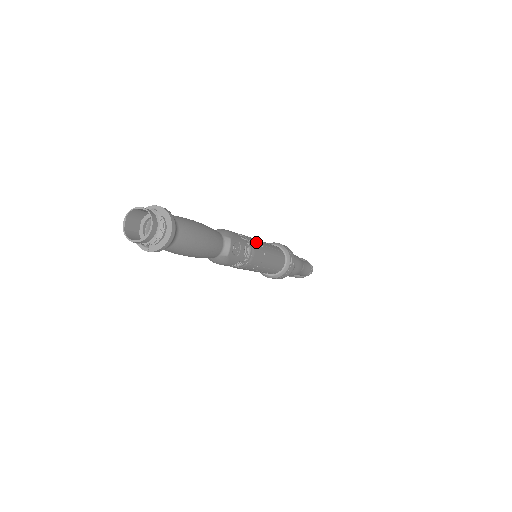
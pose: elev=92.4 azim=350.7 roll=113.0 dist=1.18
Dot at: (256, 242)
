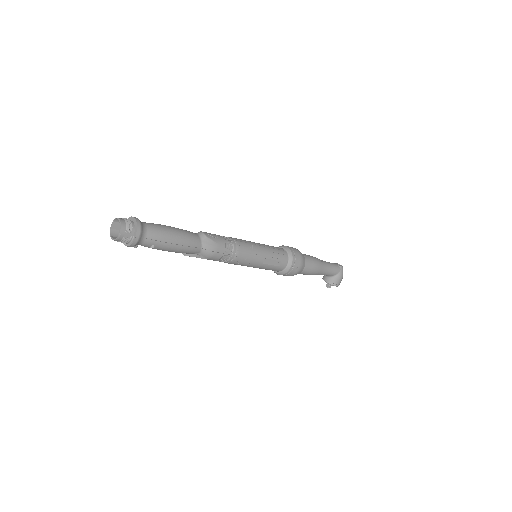
Dot at: occluded
